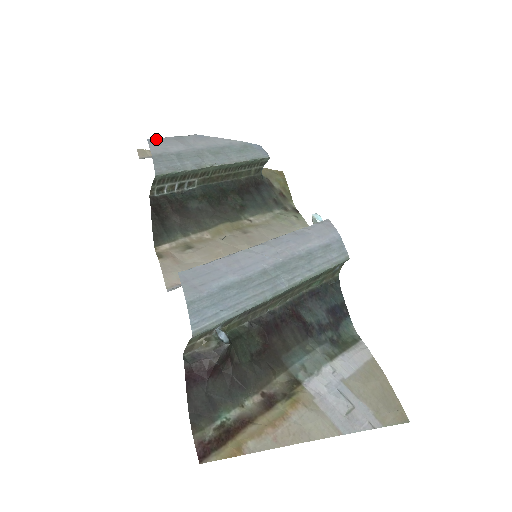
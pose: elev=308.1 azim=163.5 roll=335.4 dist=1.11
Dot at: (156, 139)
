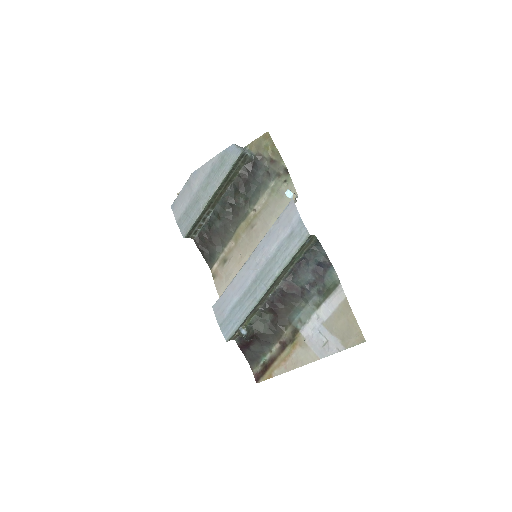
Dot at: (174, 202)
